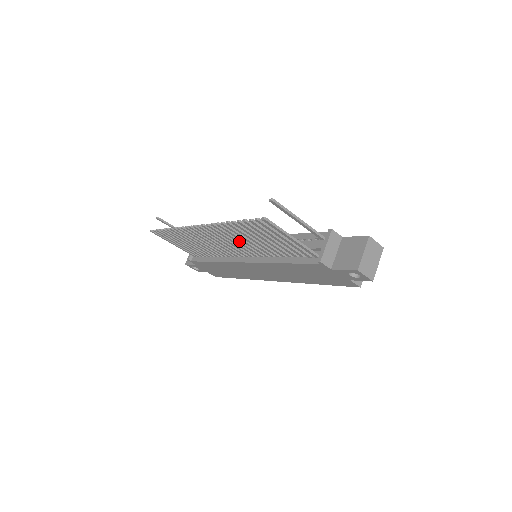
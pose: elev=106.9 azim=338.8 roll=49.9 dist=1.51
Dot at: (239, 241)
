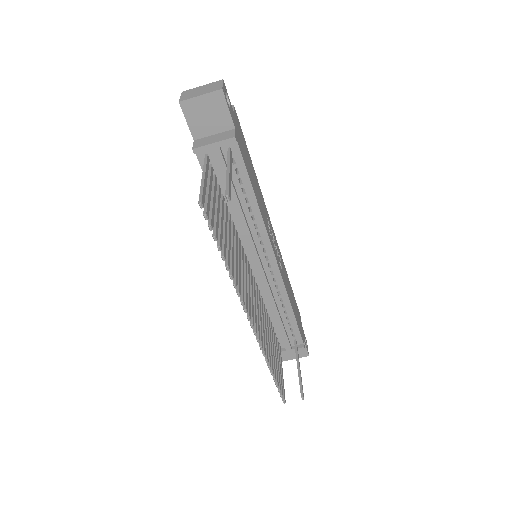
Dot at: occluded
